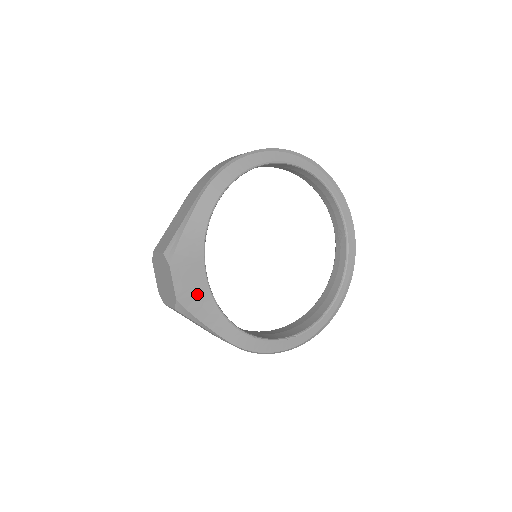
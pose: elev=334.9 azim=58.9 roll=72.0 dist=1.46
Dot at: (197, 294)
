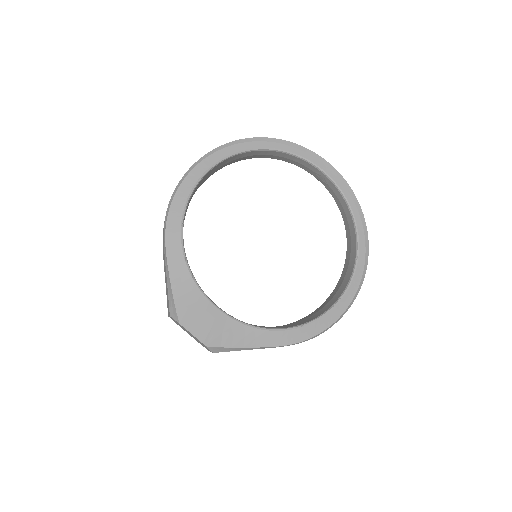
Dot at: (221, 328)
